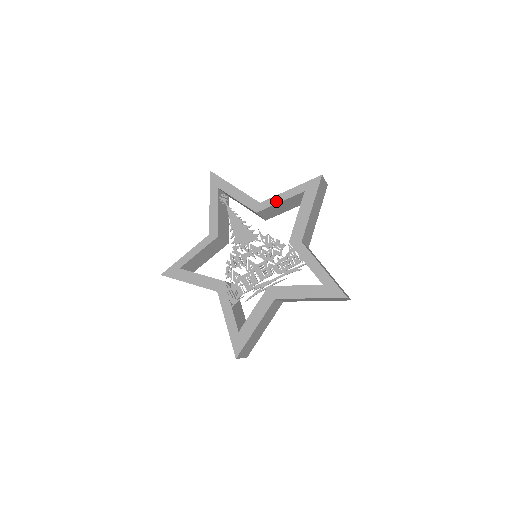
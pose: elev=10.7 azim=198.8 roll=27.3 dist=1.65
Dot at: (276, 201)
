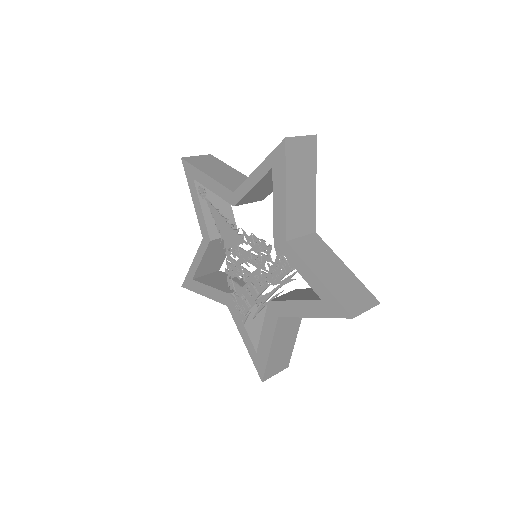
Dot at: (247, 187)
